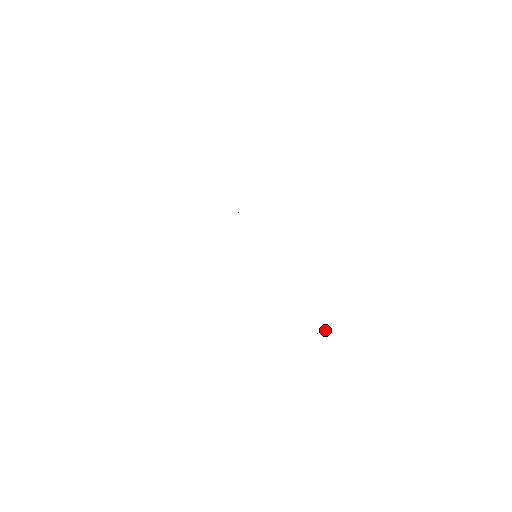
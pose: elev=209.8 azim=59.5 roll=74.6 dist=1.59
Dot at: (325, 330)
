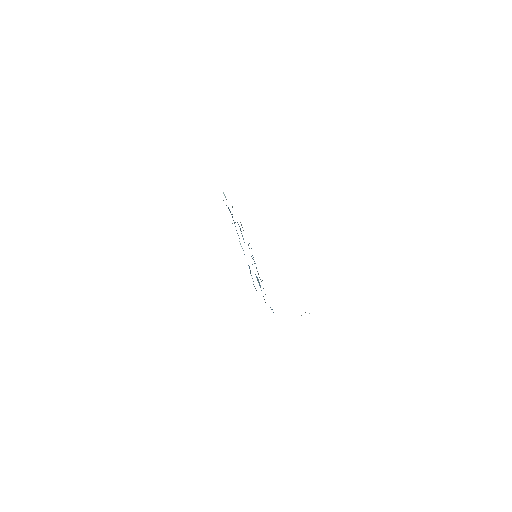
Dot at: occluded
